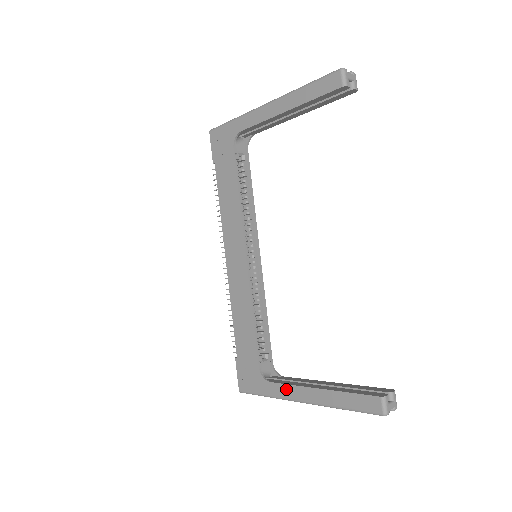
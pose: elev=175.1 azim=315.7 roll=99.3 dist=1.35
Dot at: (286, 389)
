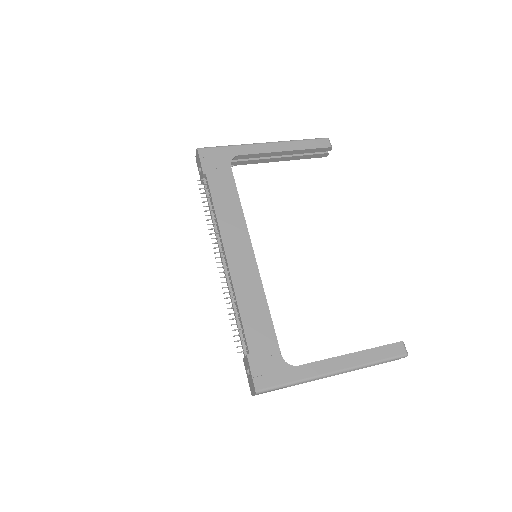
Dot at: (318, 366)
